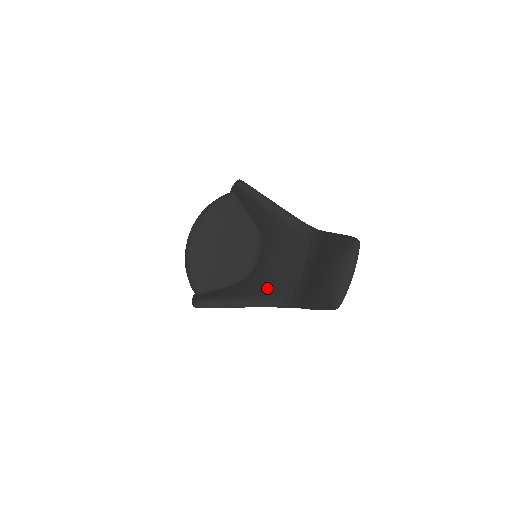
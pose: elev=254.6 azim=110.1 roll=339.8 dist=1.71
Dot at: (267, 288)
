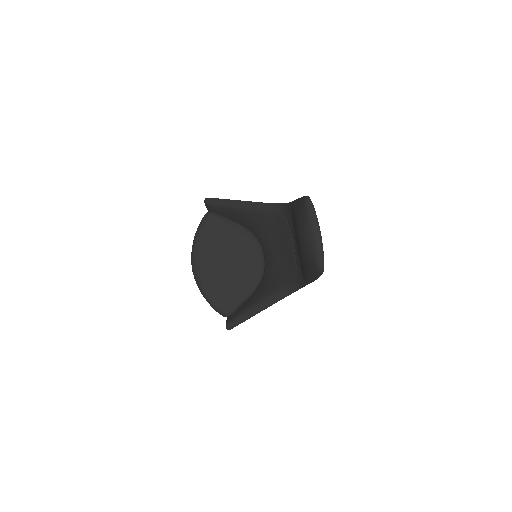
Dot at: (276, 280)
